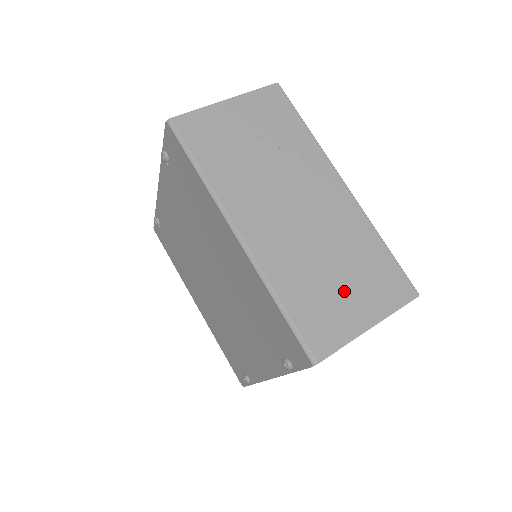
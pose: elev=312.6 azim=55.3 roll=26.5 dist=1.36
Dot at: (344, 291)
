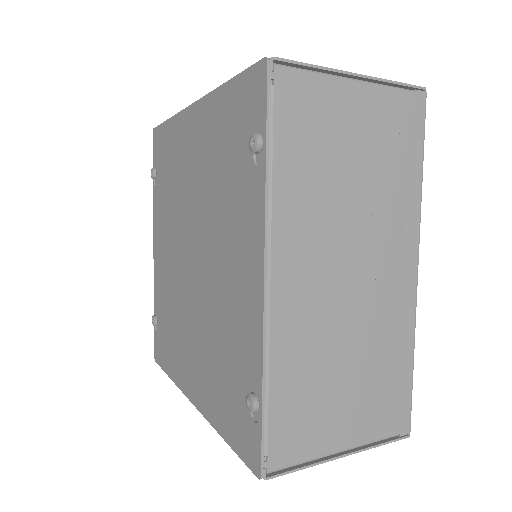
Dot at: occluded
